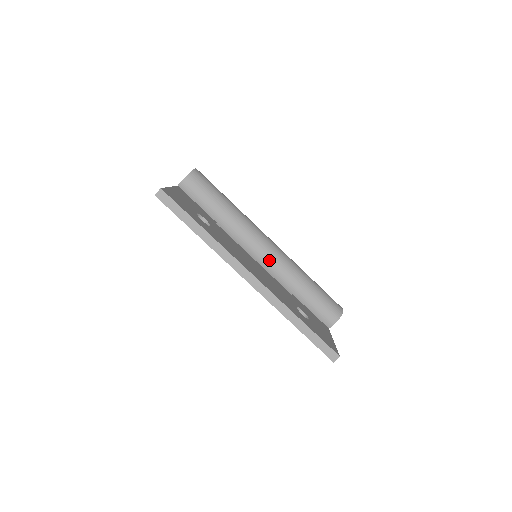
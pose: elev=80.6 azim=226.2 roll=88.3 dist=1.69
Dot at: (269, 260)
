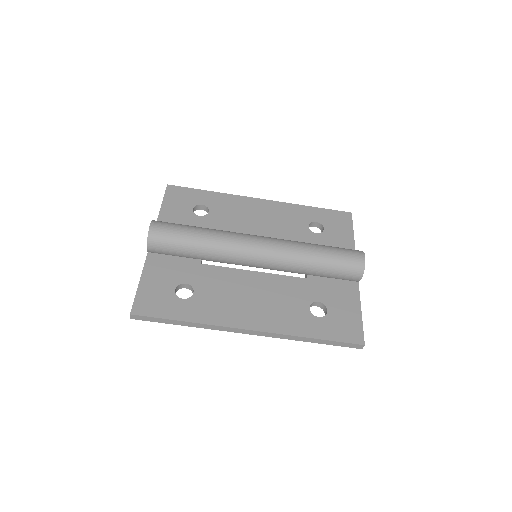
Dot at: (267, 265)
